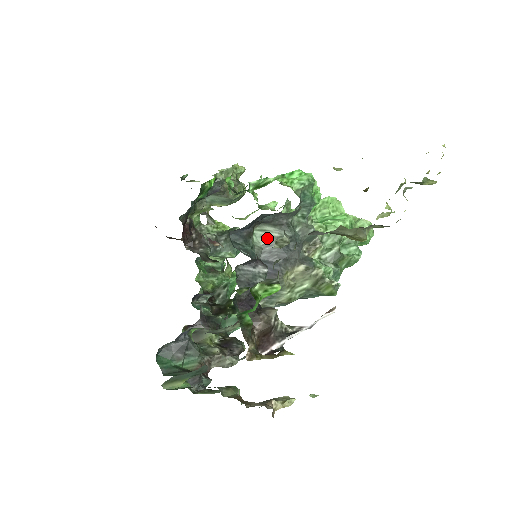
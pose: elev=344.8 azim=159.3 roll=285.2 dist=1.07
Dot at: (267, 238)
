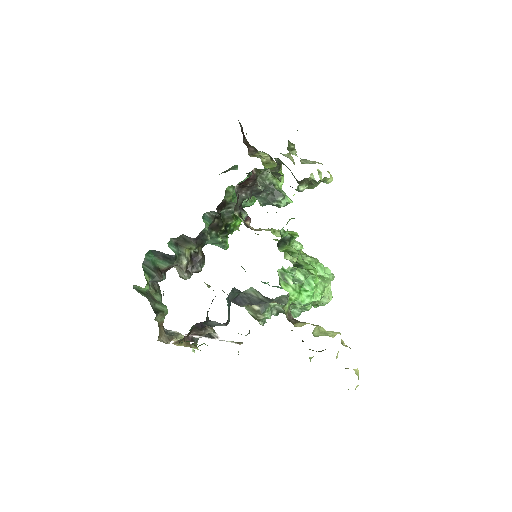
Dot at: (255, 294)
